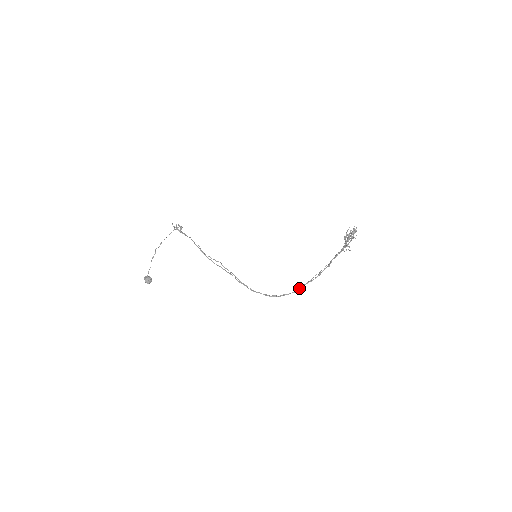
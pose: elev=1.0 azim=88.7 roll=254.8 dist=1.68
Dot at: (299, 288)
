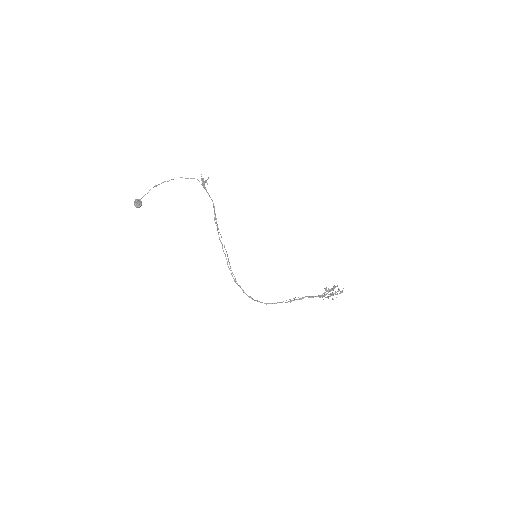
Dot at: (272, 303)
